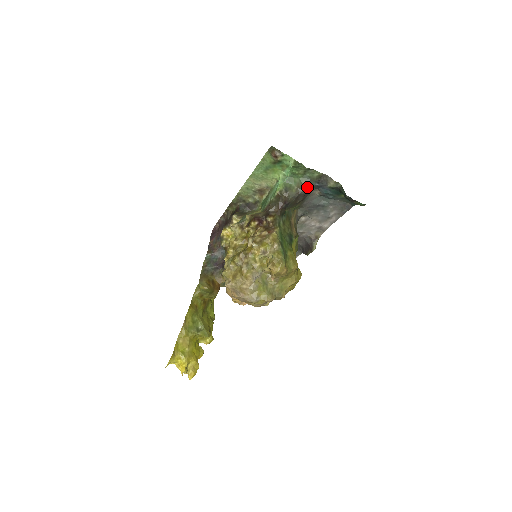
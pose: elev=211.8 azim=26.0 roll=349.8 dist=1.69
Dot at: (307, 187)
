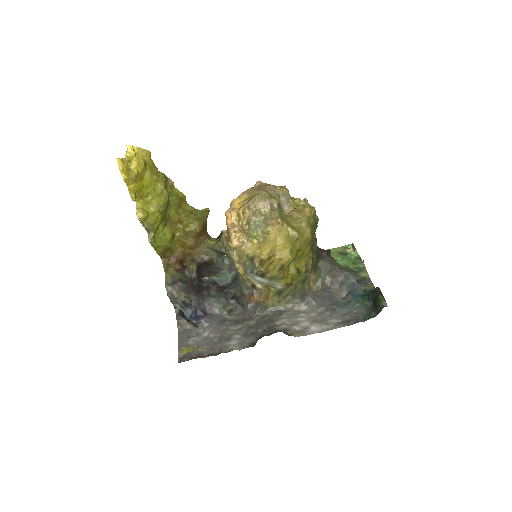
Dot at: (349, 272)
